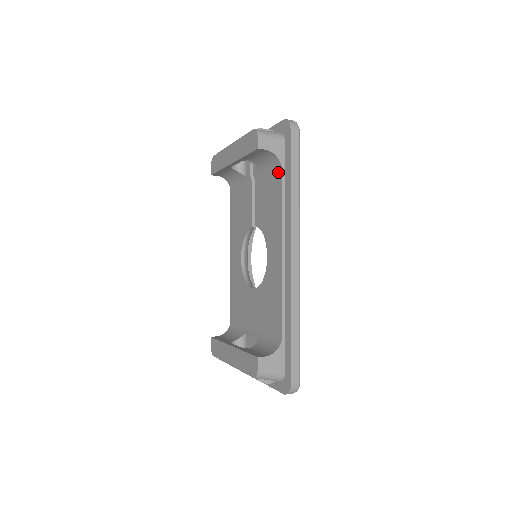
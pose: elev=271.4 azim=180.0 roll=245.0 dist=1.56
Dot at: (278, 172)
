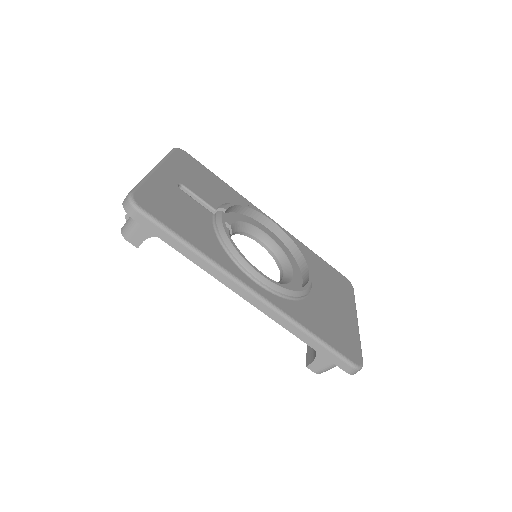
Dot at: occluded
